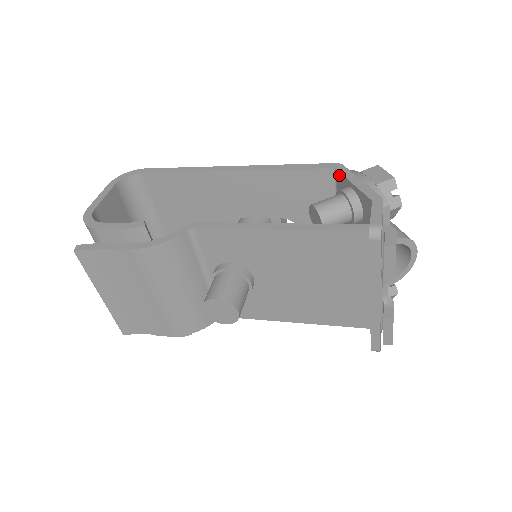
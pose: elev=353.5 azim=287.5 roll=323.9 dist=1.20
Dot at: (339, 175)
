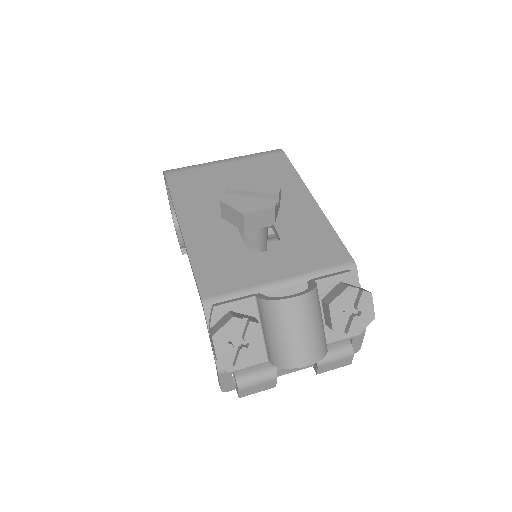
Dot at: occluded
